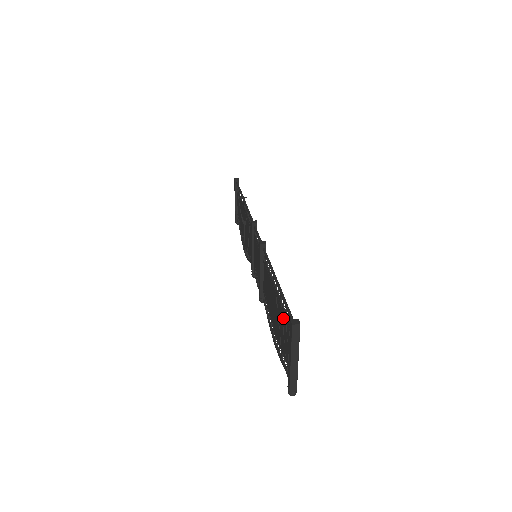
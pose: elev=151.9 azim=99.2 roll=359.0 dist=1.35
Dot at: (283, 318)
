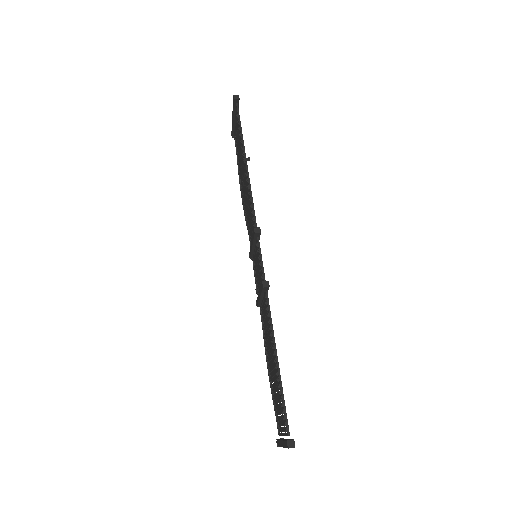
Dot at: (280, 401)
